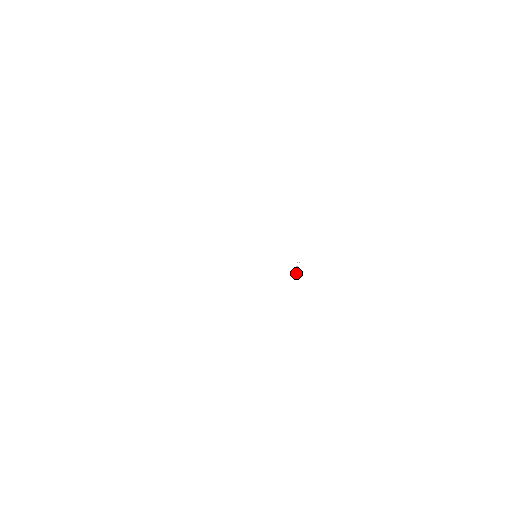
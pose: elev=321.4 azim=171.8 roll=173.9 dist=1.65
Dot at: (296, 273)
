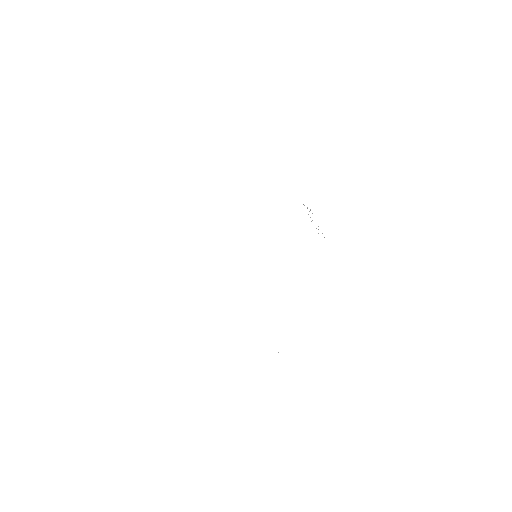
Dot at: occluded
